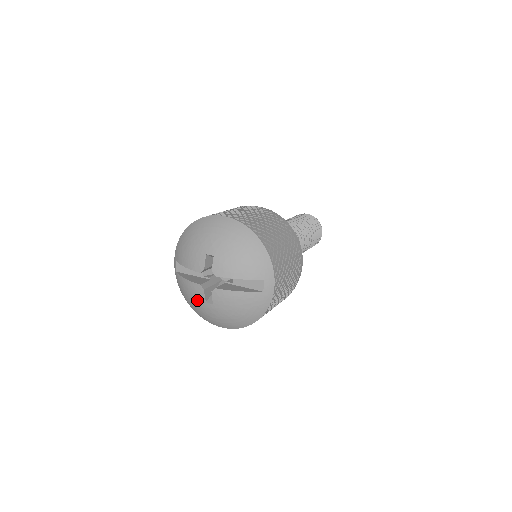
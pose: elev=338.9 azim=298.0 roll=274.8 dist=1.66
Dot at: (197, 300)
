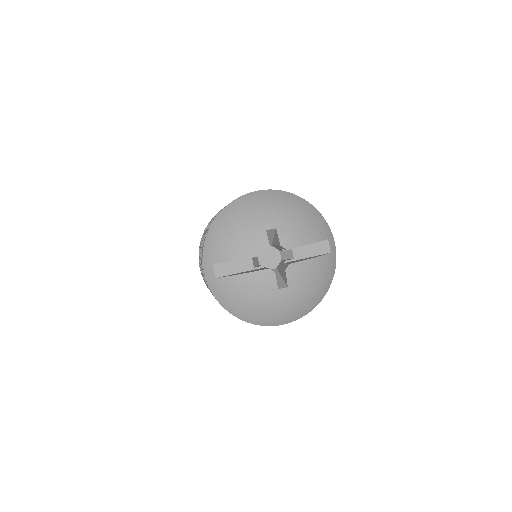
Dot at: (264, 293)
